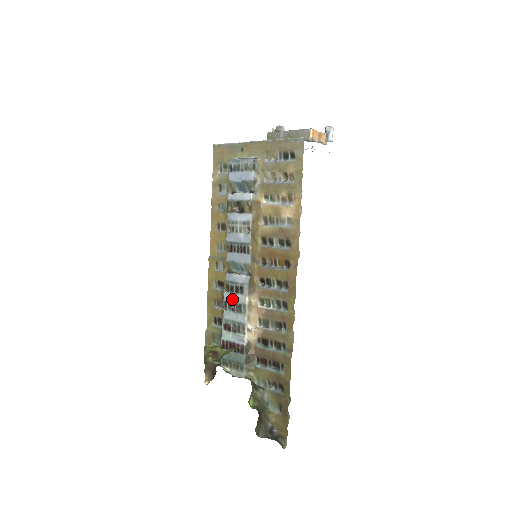
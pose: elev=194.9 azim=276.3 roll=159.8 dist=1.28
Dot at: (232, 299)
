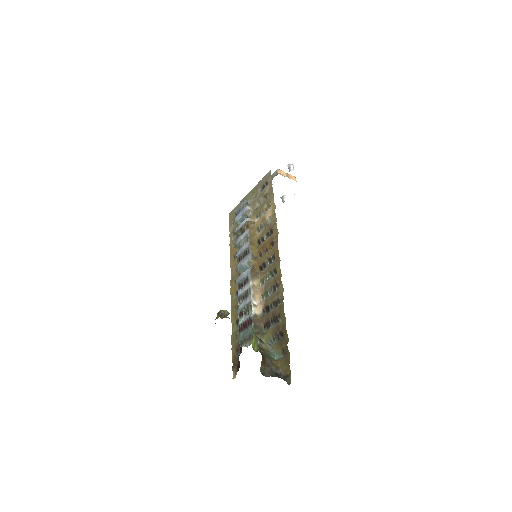
Dot at: (242, 291)
